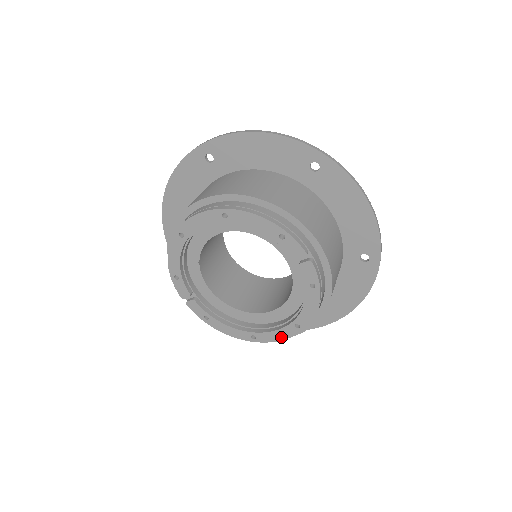
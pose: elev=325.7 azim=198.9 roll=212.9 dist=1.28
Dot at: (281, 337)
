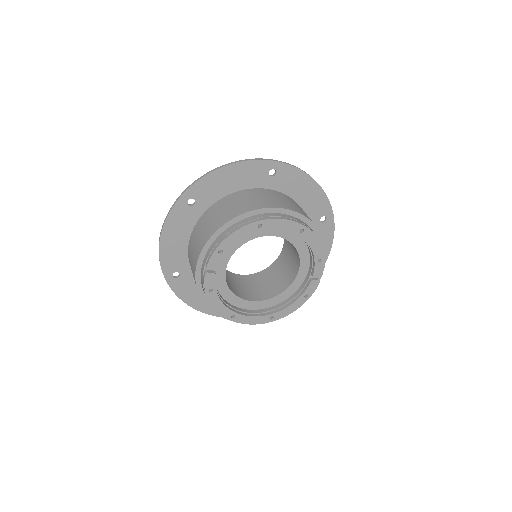
Dot at: (253, 322)
